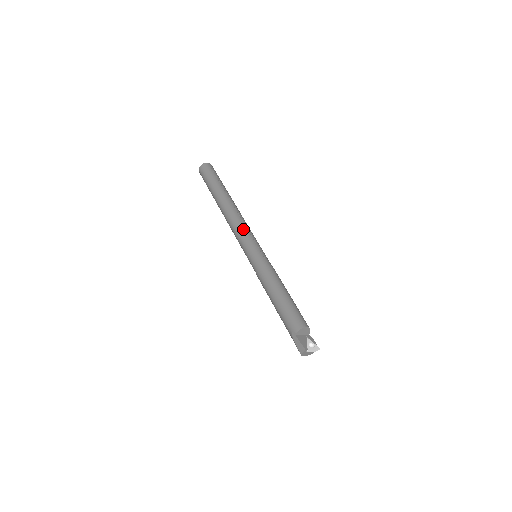
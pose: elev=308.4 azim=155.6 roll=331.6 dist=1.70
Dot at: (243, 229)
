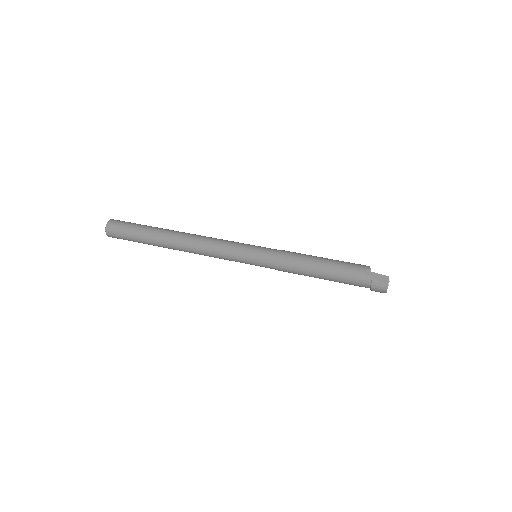
Dot at: occluded
